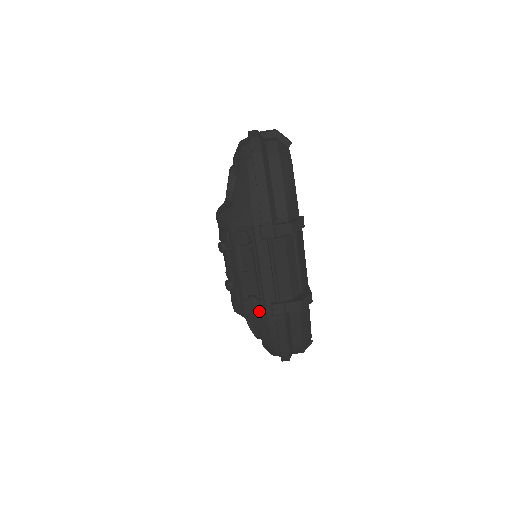
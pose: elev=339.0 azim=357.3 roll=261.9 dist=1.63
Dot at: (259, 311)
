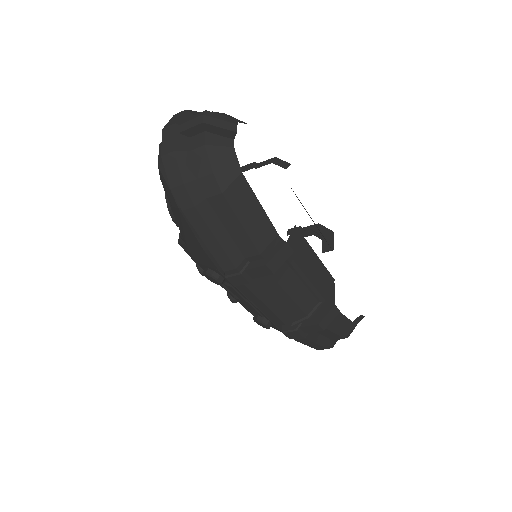
Dot at: (273, 327)
